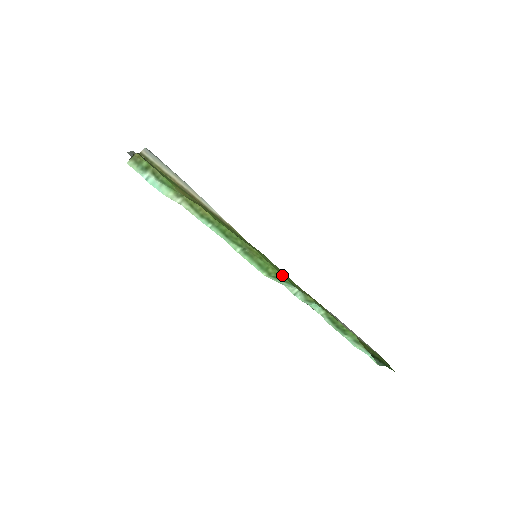
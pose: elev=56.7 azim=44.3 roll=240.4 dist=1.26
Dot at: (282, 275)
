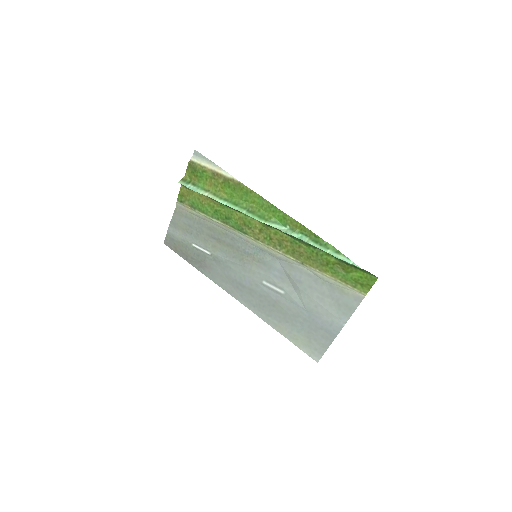
Dot at: (274, 217)
